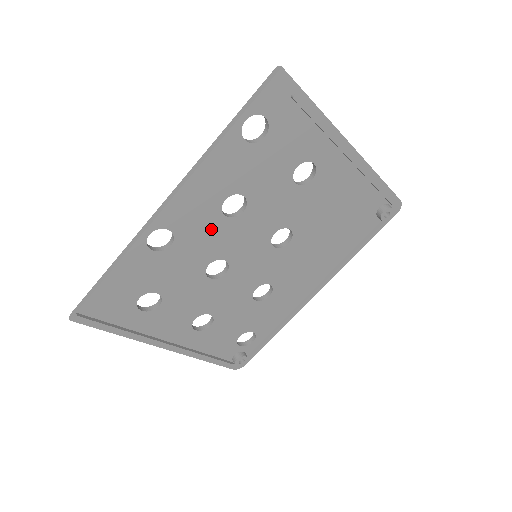
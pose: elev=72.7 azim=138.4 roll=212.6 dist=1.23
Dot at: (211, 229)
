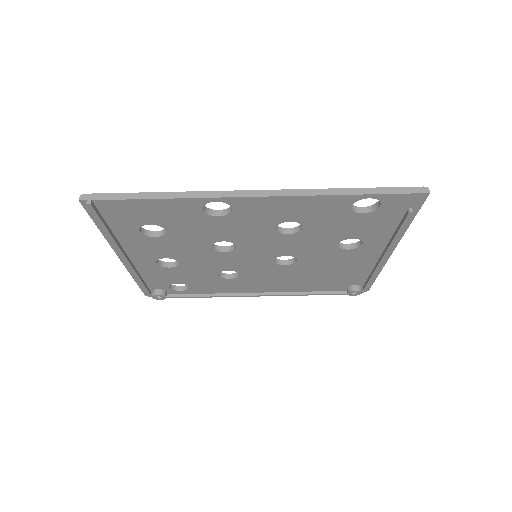
Dot at: (256, 227)
